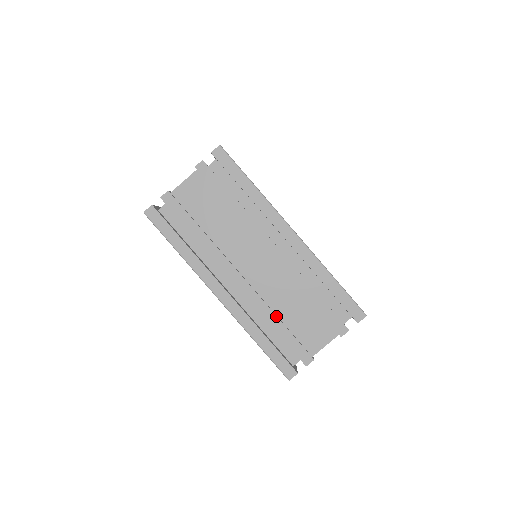
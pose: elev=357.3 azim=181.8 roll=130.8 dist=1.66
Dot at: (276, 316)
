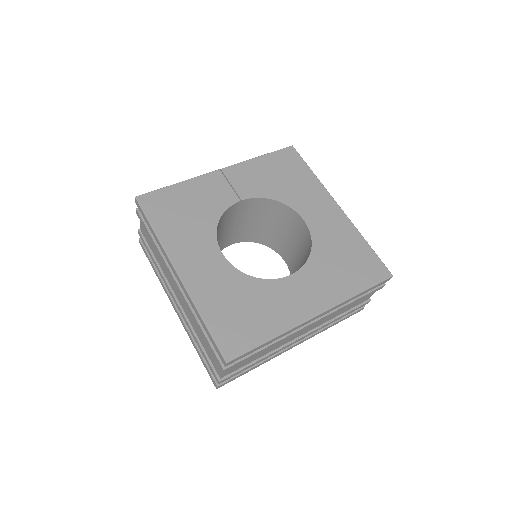
Dot at: (195, 337)
